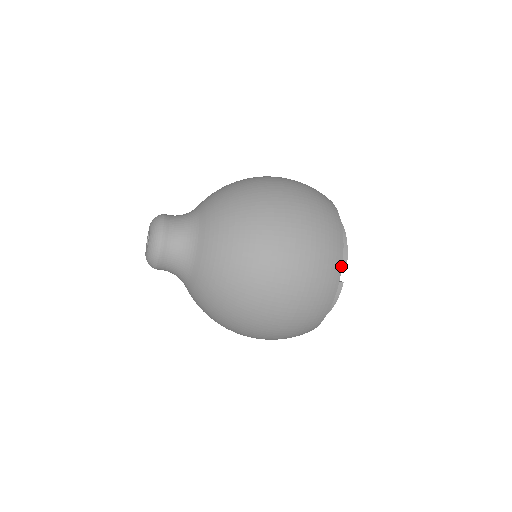
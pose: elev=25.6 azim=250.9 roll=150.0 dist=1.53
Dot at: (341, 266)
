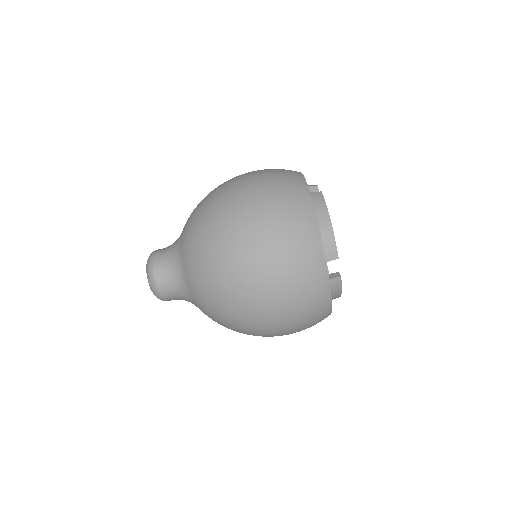
Dot at: (301, 174)
